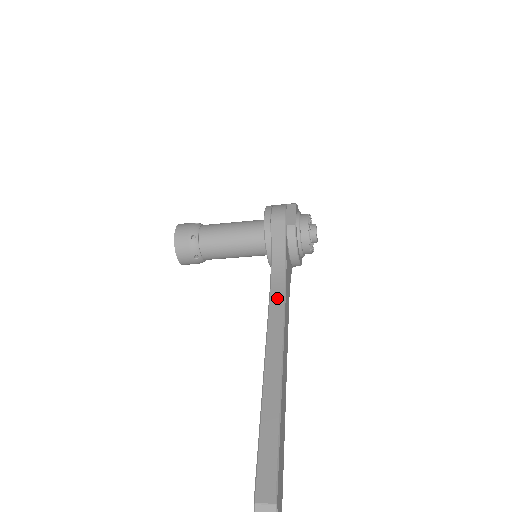
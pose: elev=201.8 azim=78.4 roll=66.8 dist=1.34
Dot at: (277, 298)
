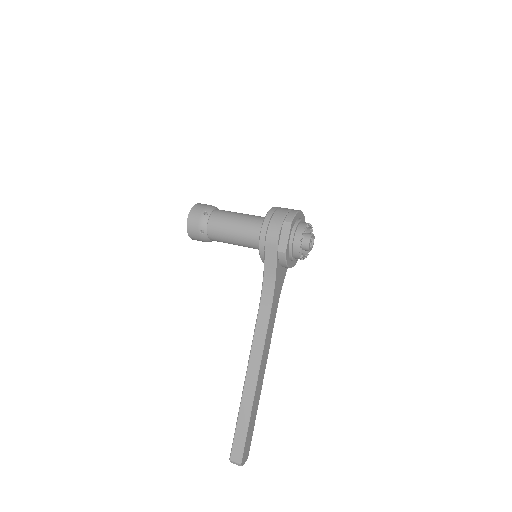
Dot at: (263, 319)
